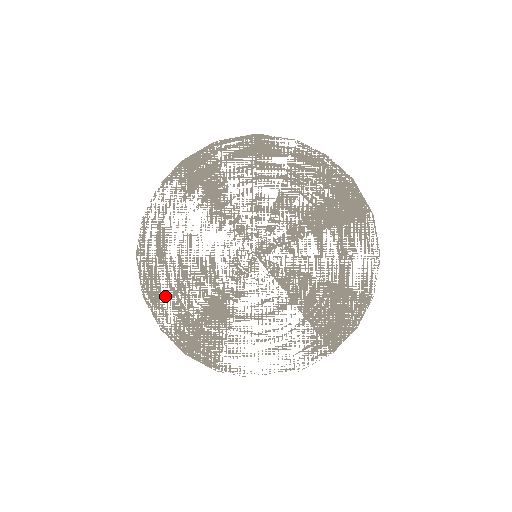
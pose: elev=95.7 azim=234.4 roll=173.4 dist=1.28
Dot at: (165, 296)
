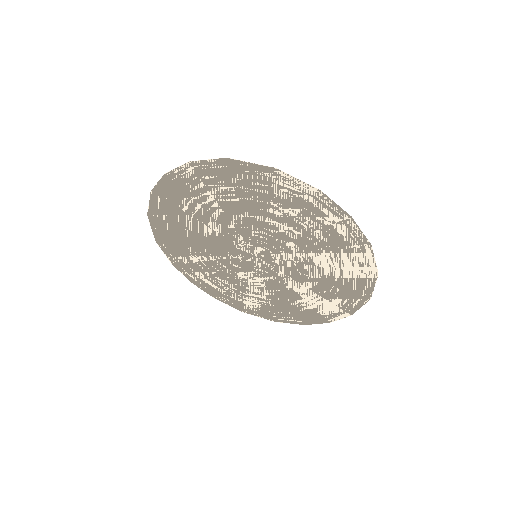
Dot at: (174, 248)
